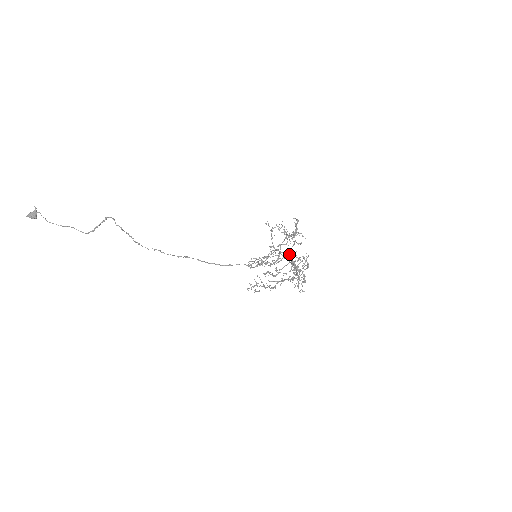
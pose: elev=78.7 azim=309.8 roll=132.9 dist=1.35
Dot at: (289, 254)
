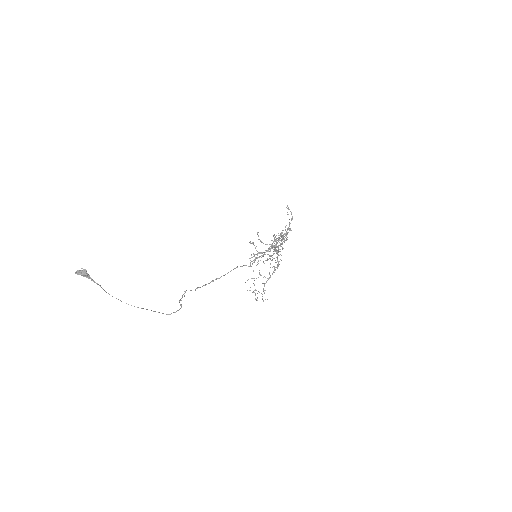
Dot at: occluded
